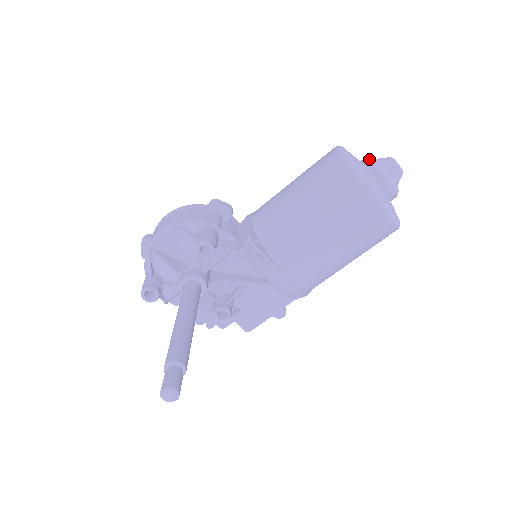
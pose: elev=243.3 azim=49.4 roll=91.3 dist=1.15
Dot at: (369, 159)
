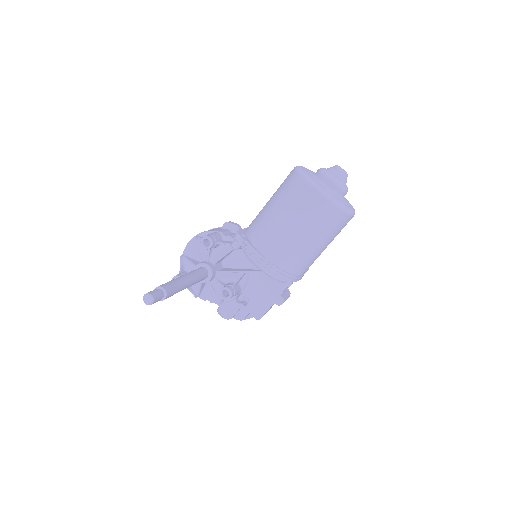
Dot at: (319, 169)
